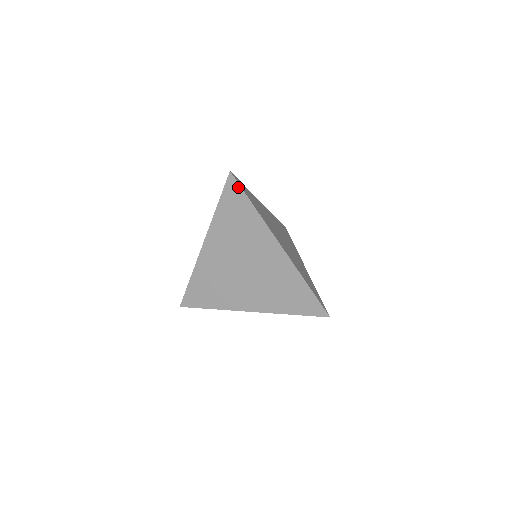
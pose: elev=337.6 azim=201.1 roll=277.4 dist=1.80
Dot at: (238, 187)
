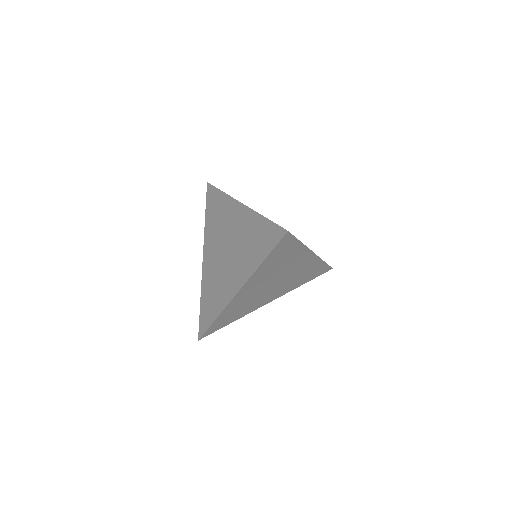
Dot at: (212, 188)
